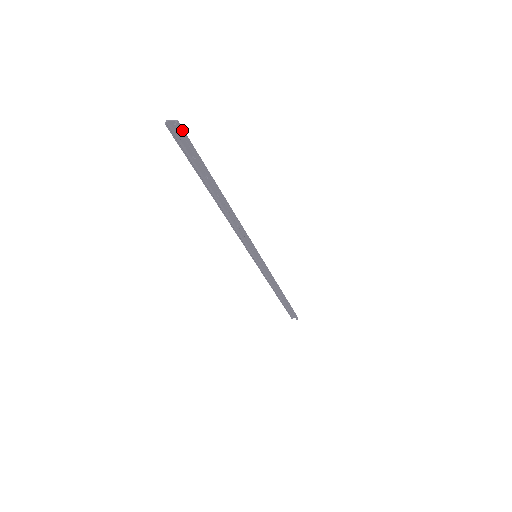
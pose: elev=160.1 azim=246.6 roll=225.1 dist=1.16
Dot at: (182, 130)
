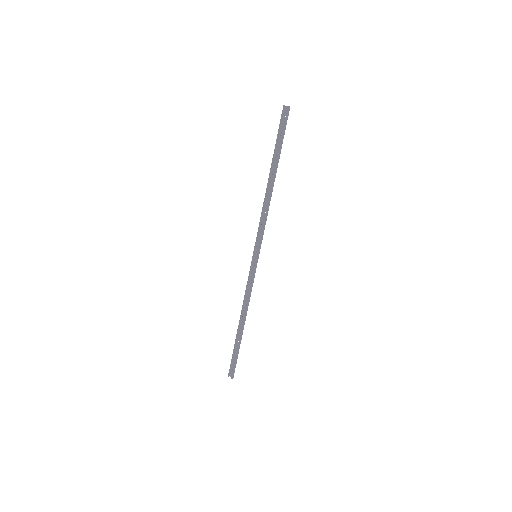
Dot at: (288, 113)
